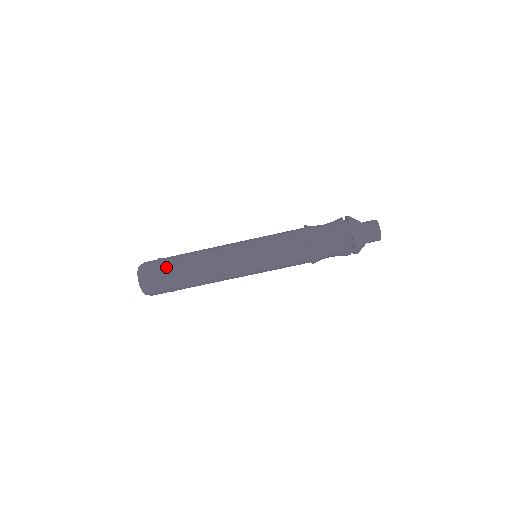
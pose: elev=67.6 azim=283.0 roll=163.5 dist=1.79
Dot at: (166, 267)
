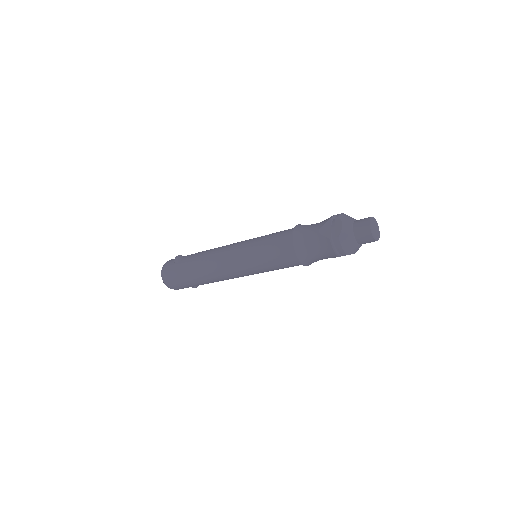
Dot at: (180, 263)
